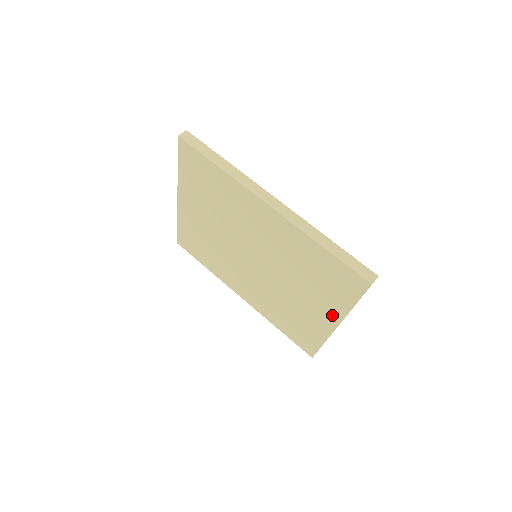
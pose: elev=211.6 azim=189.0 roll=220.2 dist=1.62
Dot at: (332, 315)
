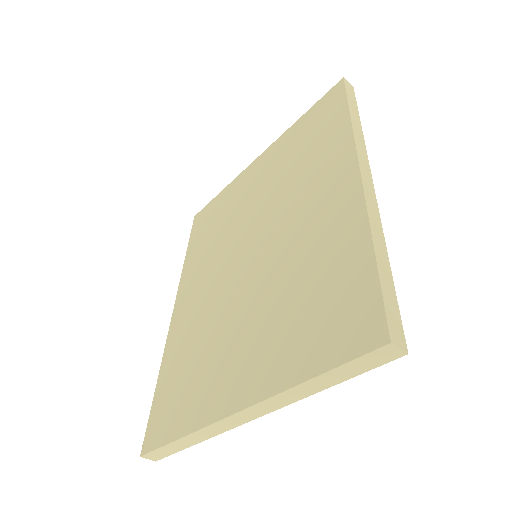
Dot at: (255, 383)
